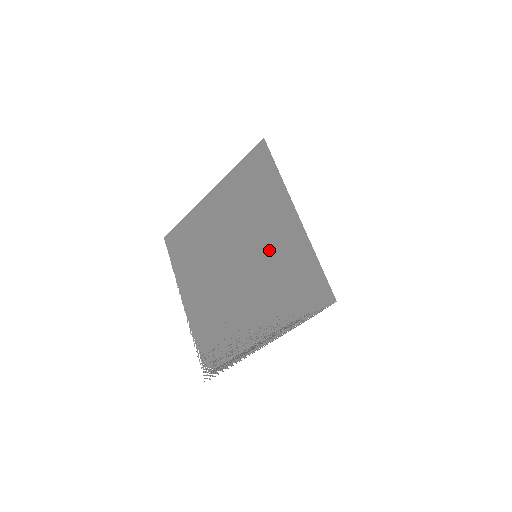
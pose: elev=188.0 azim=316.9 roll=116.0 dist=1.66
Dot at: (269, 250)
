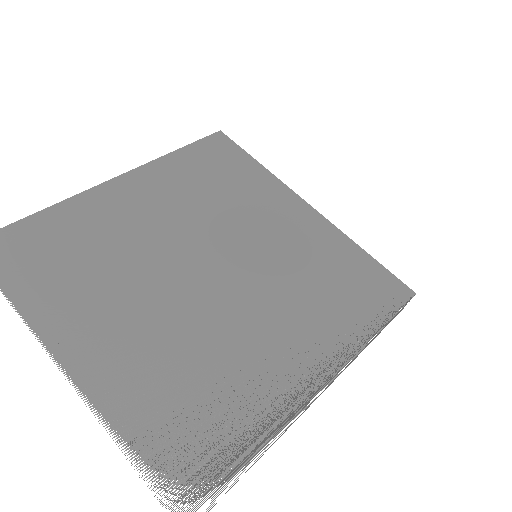
Dot at: (280, 246)
